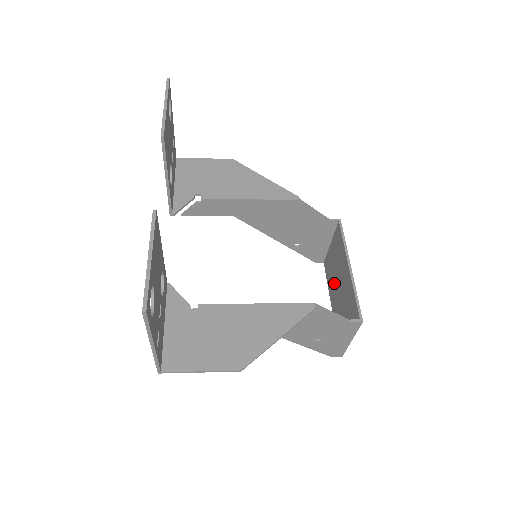
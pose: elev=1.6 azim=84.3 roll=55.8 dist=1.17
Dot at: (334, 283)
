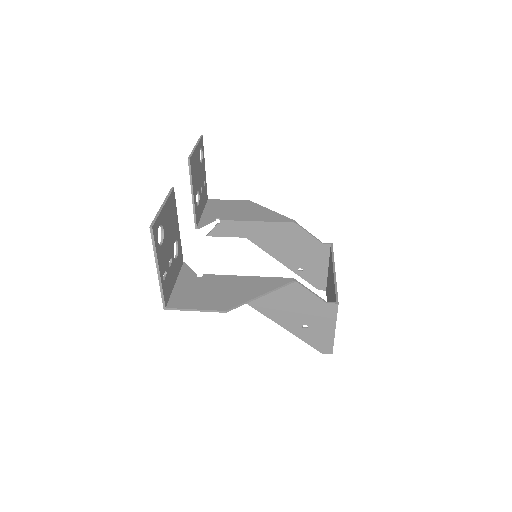
Dot at: (329, 297)
